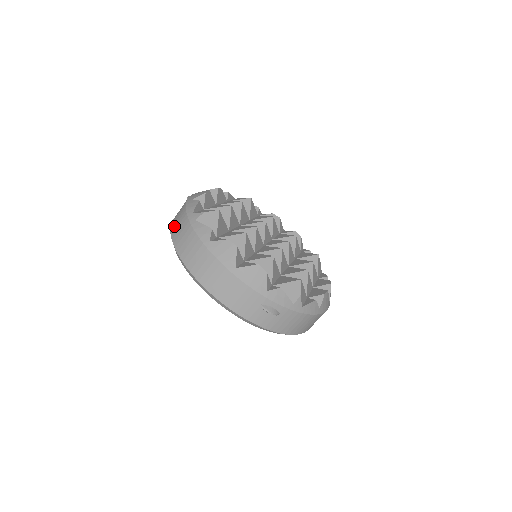
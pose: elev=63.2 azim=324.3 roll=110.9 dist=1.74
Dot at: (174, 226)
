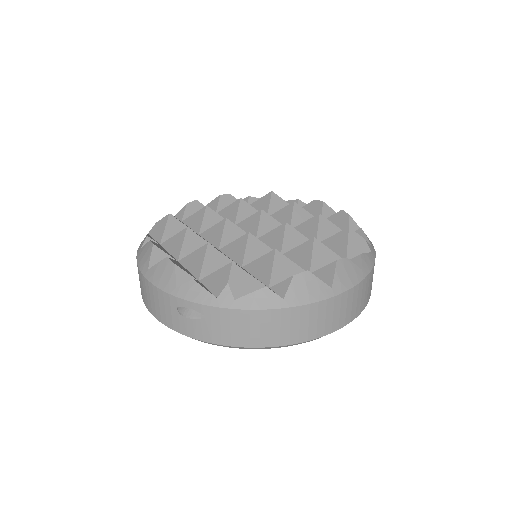
Dot at: occluded
